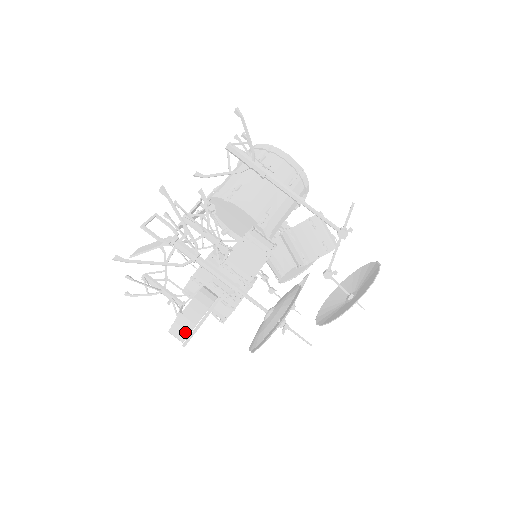
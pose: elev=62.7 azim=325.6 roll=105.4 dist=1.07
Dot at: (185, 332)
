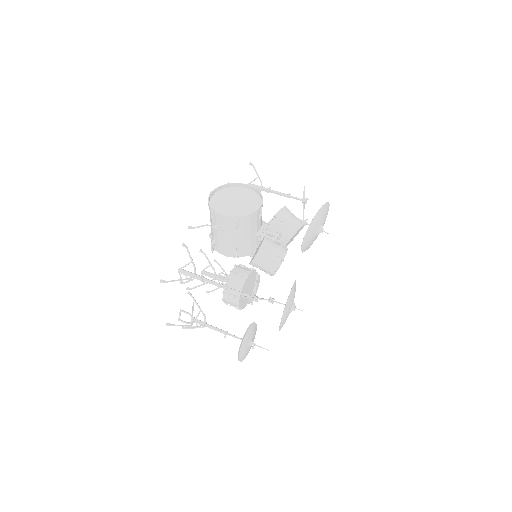
Dot at: occluded
